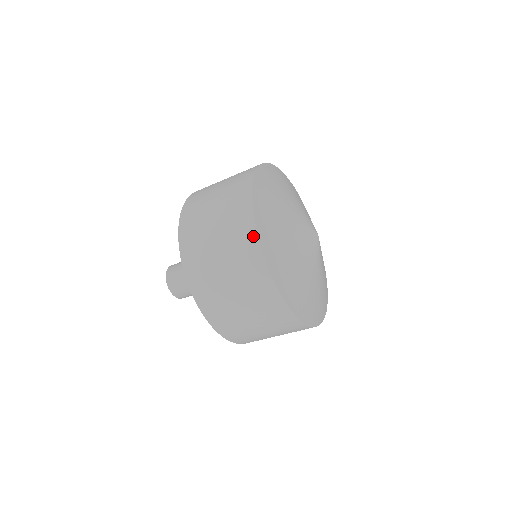
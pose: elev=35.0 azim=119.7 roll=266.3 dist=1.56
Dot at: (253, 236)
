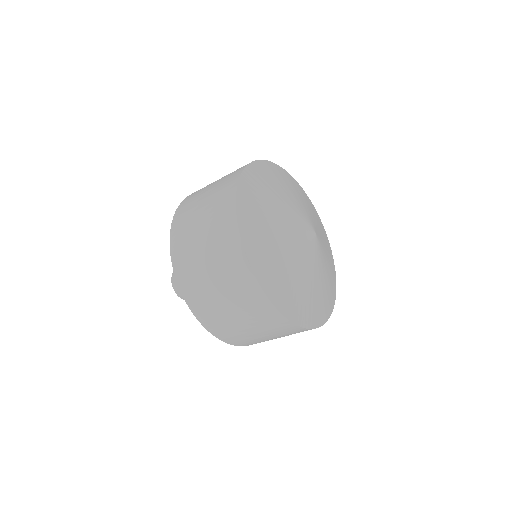
Dot at: (259, 293)
